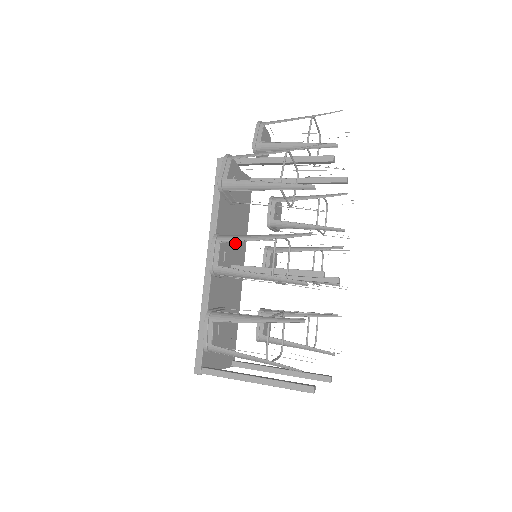
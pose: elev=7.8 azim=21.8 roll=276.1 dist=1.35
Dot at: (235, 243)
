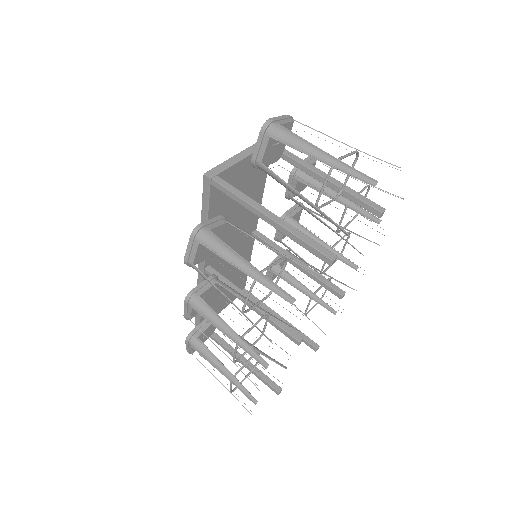
Dot at: (240, 223)
